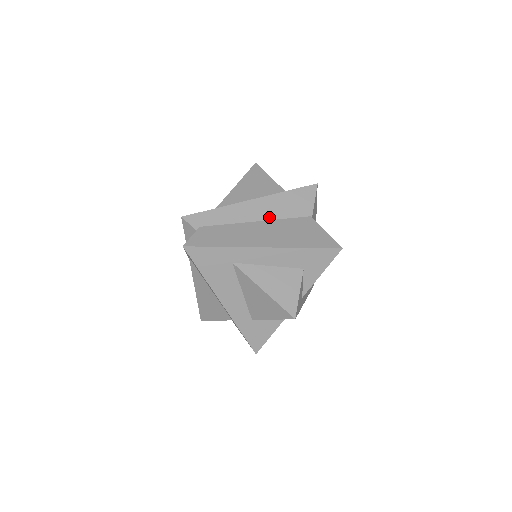
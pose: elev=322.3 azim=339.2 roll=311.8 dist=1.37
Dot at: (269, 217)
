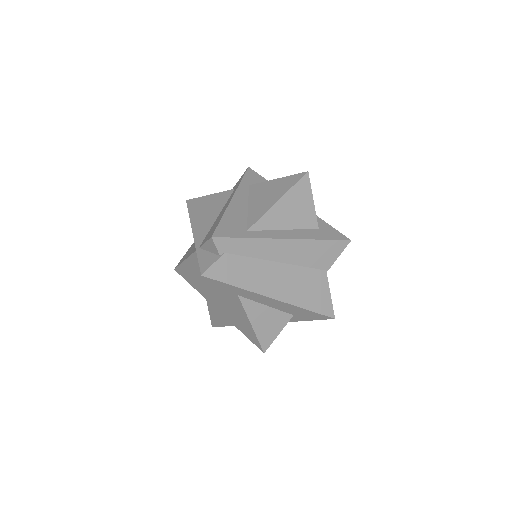
Dot at: (292, 261)
